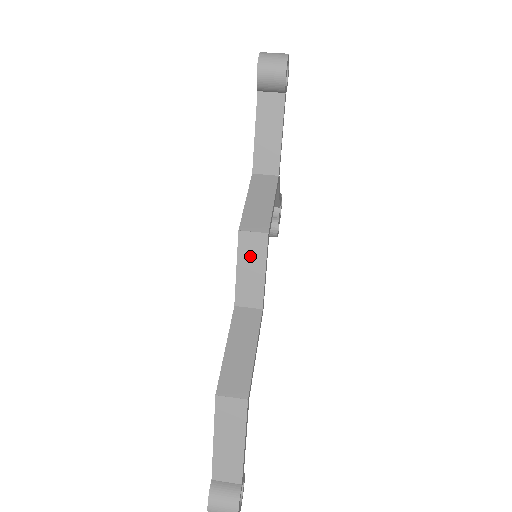
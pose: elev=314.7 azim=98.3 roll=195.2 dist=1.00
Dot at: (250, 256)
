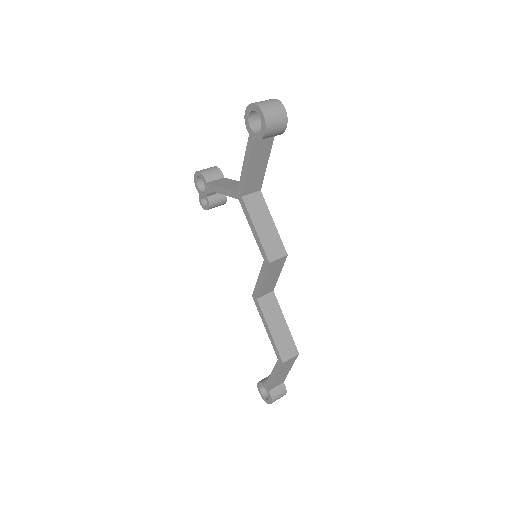
Dot at: (273, 271)
